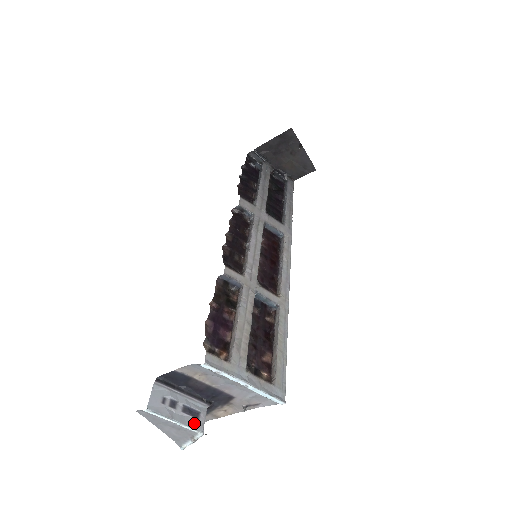
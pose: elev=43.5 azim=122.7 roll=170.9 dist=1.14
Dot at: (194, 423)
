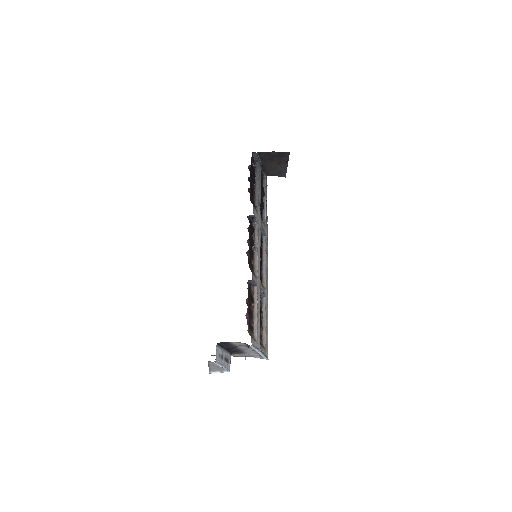
Dot at: (228, 366)
